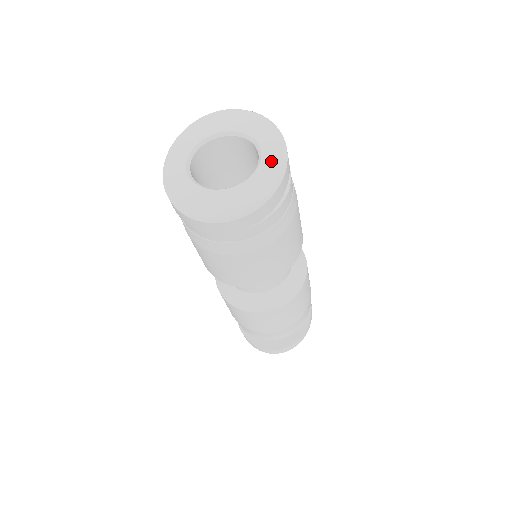
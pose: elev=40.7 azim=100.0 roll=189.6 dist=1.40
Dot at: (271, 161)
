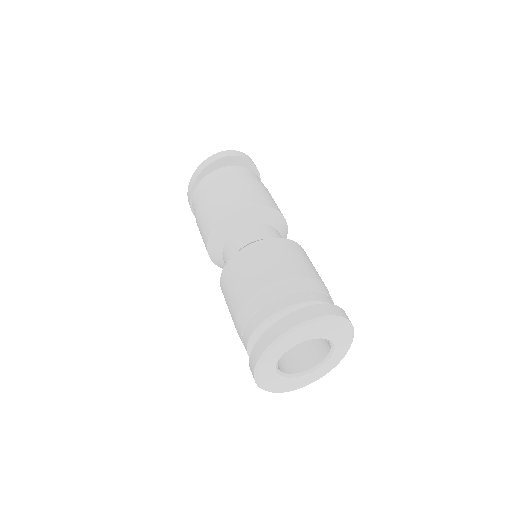
Dot at: (332, 363)
